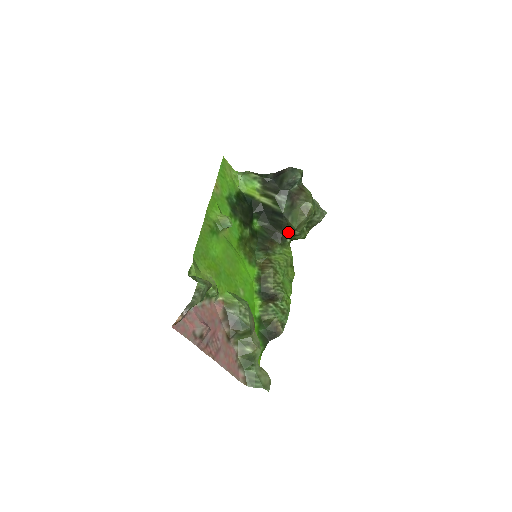
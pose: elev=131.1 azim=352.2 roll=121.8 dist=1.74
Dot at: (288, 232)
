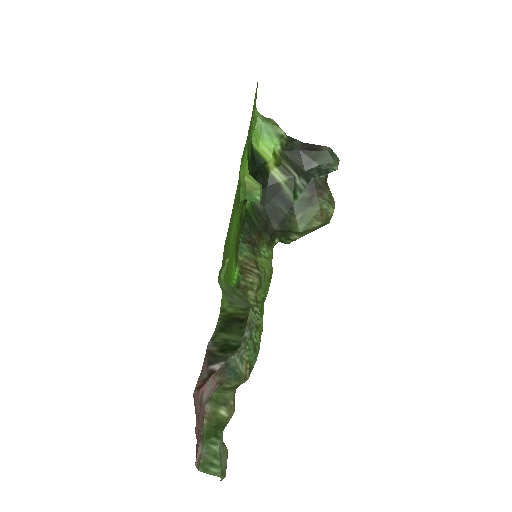
Dot at: (284, 231)
